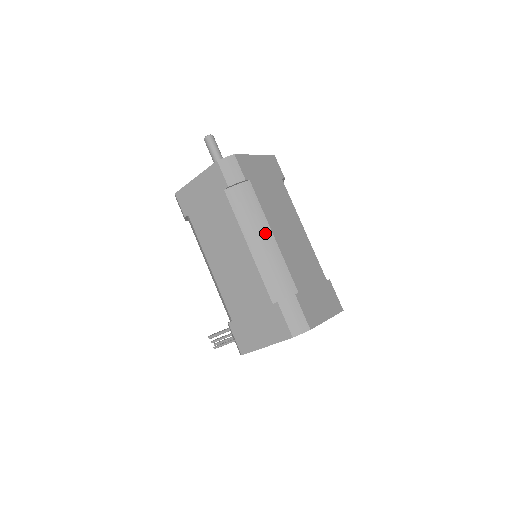
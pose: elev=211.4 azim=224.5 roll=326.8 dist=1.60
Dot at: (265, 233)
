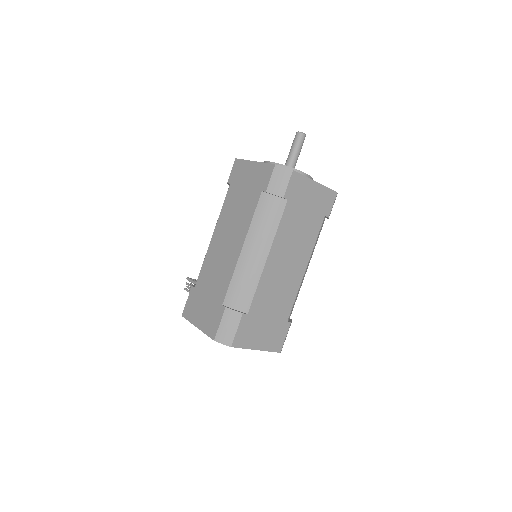
Dot at: (262, 250)
